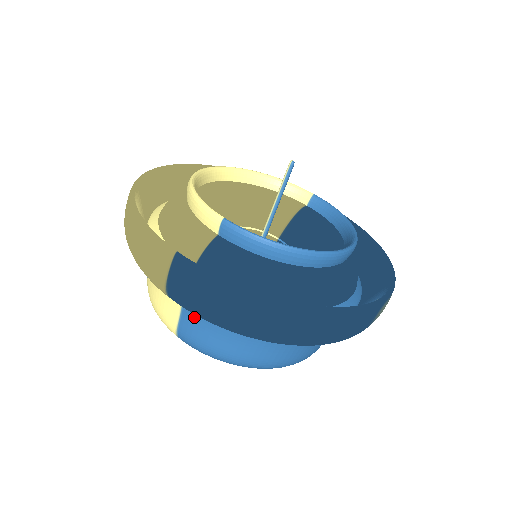
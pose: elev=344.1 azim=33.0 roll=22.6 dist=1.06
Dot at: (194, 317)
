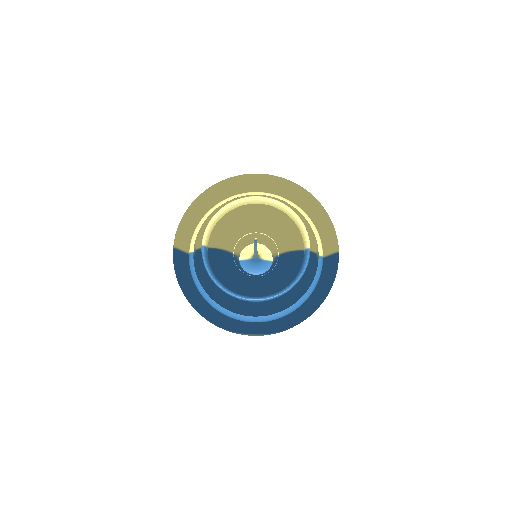
Dot at: occluded
